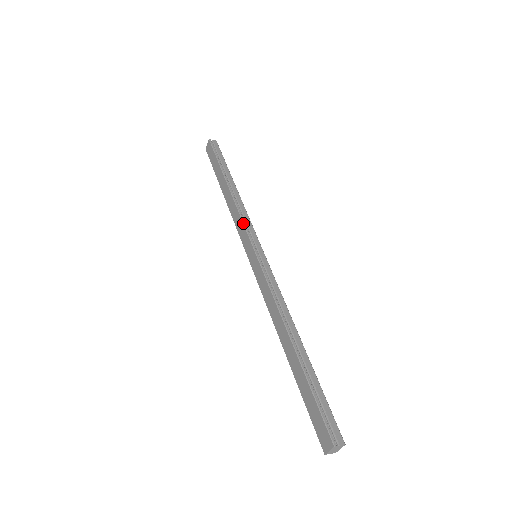
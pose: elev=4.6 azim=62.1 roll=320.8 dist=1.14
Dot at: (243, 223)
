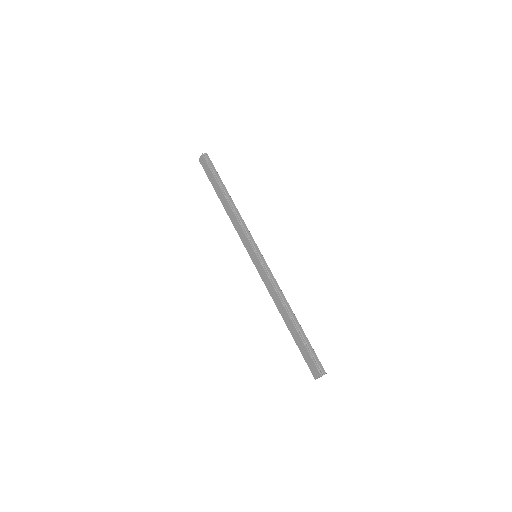
Dot at: (244, 232)
